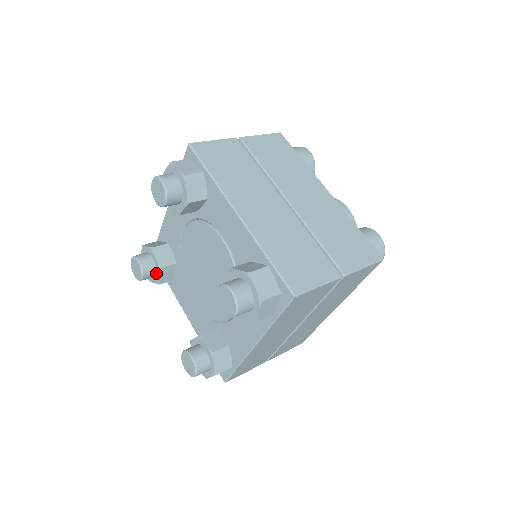
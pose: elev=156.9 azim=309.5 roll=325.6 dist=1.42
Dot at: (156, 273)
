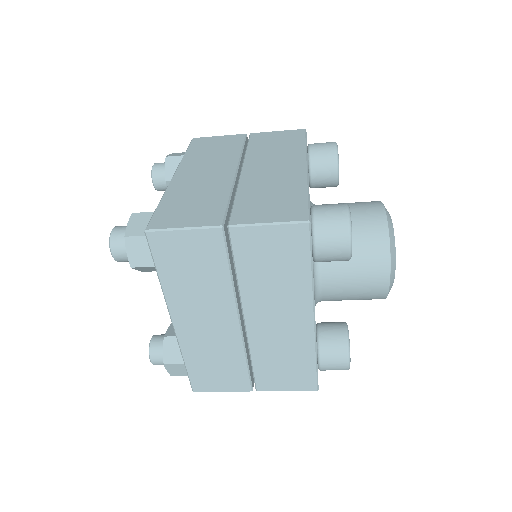
Dot at: occluded
